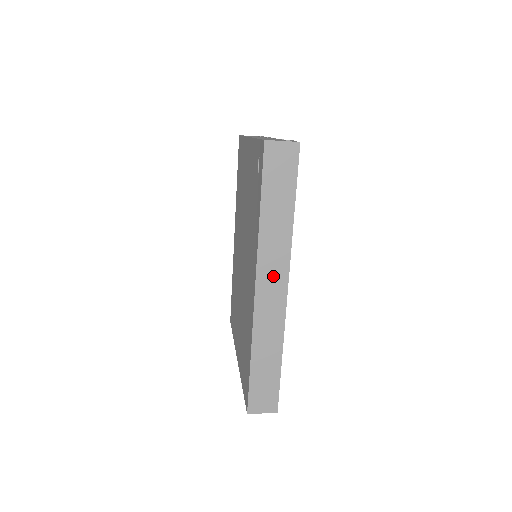
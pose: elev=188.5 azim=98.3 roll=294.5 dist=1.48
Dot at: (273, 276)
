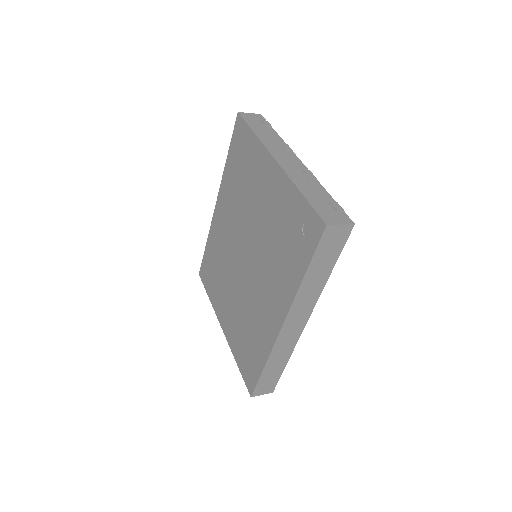
Dot at: (299, 316)
